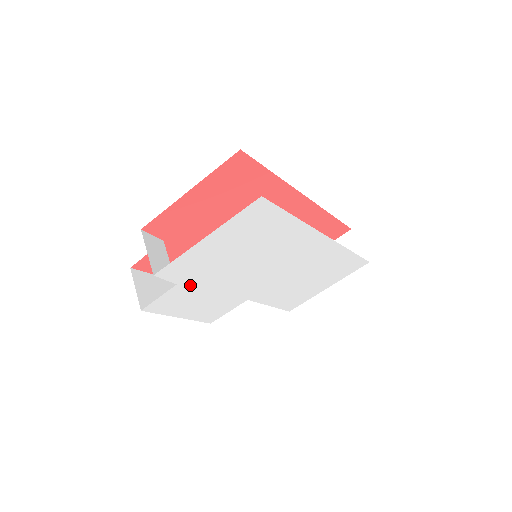
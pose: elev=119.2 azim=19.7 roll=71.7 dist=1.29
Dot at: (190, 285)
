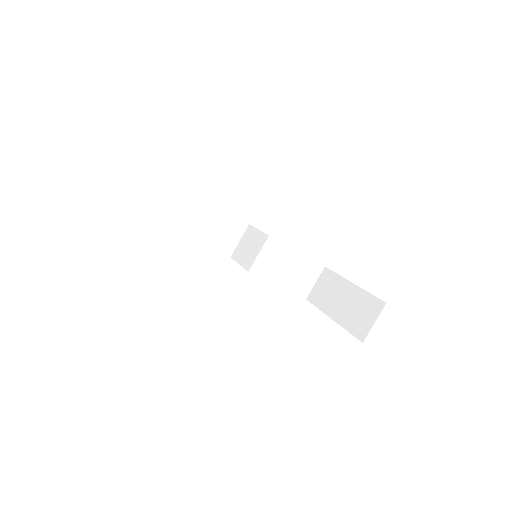
Dot at: occluded
